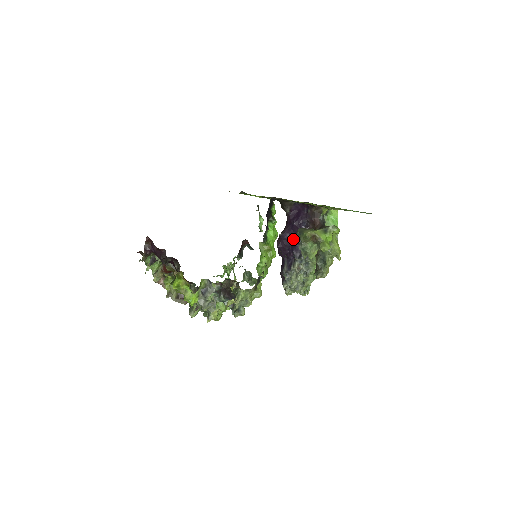
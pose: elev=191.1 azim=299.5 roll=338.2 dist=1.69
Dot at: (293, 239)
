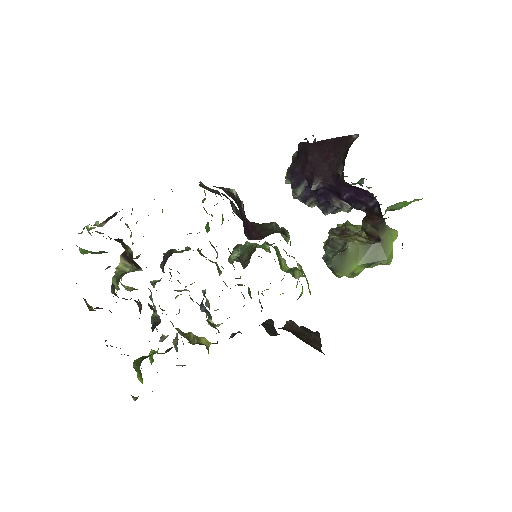
Dot at: (330, 192)
